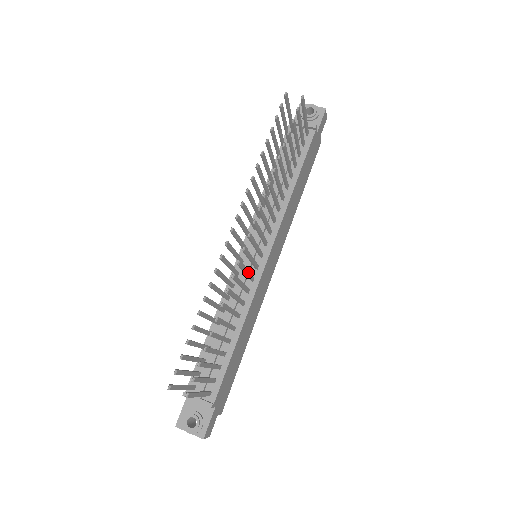
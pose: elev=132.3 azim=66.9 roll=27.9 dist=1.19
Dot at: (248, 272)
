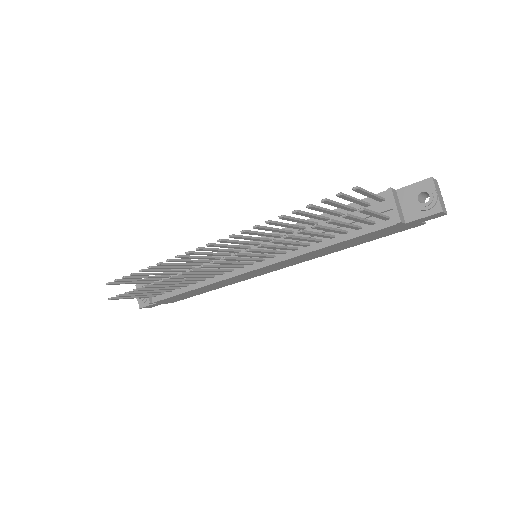
Dot at: (217, 270)
